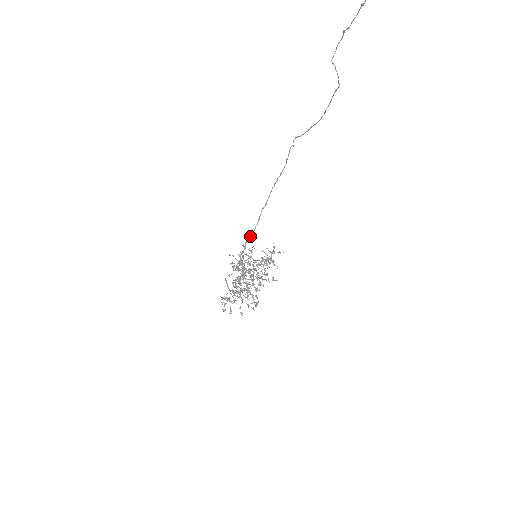
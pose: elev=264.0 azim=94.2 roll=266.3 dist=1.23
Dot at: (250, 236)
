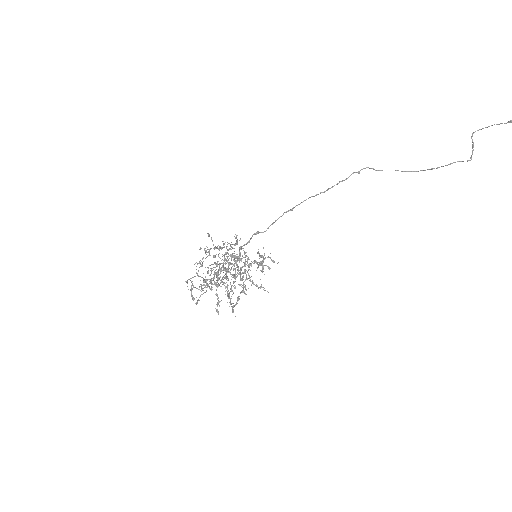
Dot at: (259, 232)
